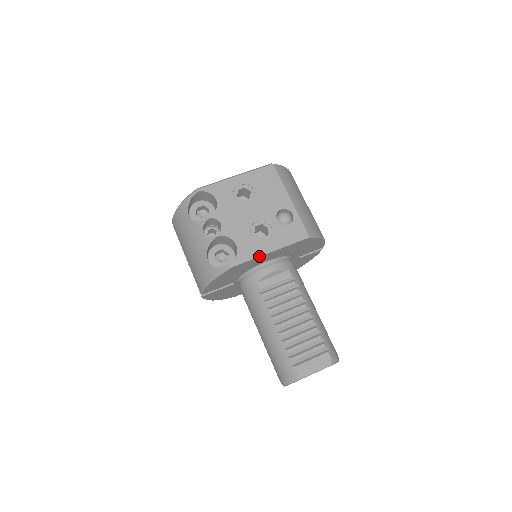
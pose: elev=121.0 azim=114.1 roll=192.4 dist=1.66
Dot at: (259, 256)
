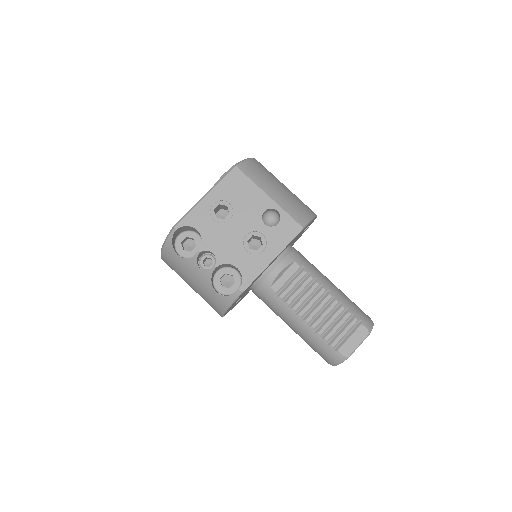
Dot at: (264, 269)
